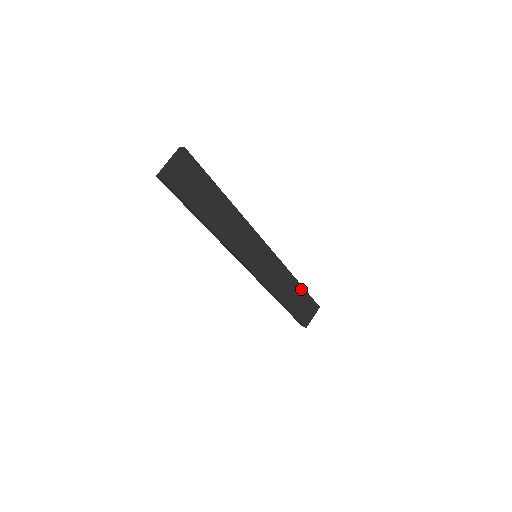
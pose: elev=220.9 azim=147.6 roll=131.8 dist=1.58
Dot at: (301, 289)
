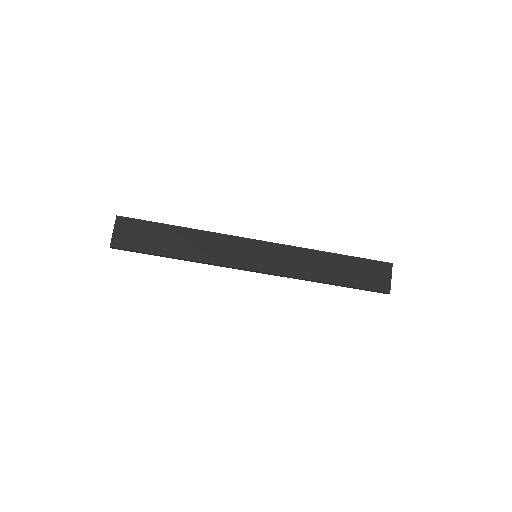
Dot at: (344, 258)
